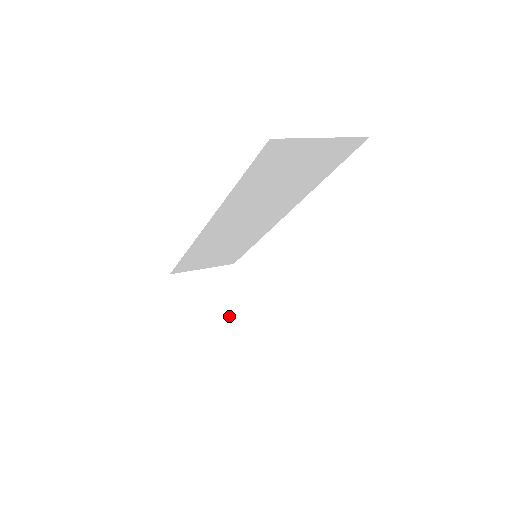
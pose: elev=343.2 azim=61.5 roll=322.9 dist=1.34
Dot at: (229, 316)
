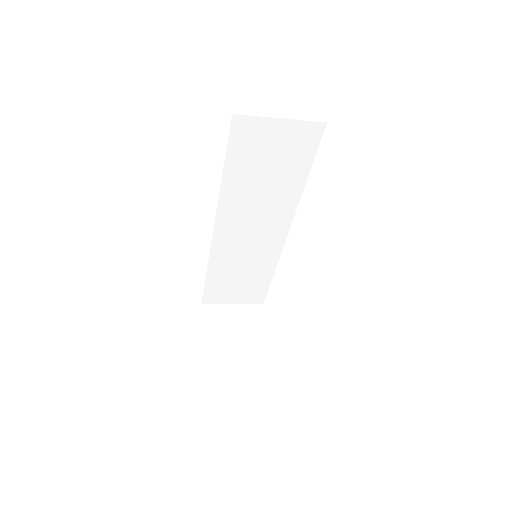
Dot at: (252, 347)
